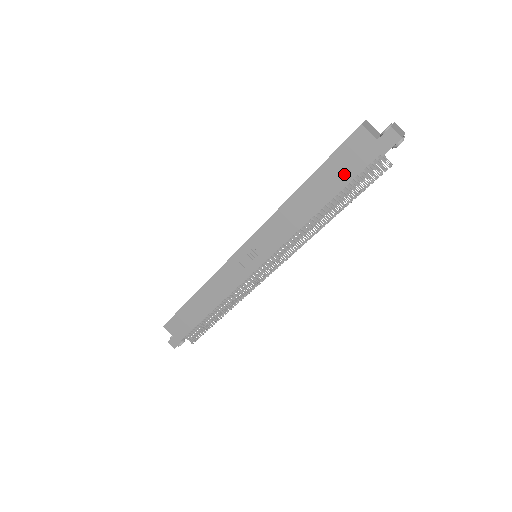
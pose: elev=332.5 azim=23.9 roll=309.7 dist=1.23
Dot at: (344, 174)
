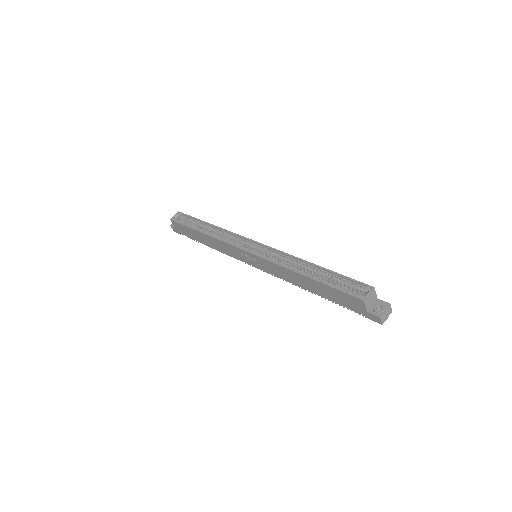
Dot at: (336, 299)
